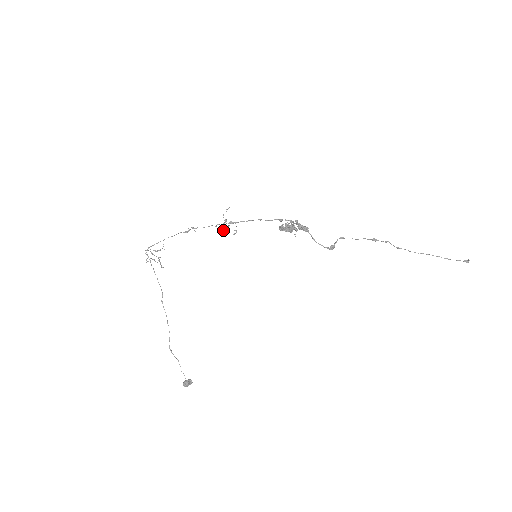
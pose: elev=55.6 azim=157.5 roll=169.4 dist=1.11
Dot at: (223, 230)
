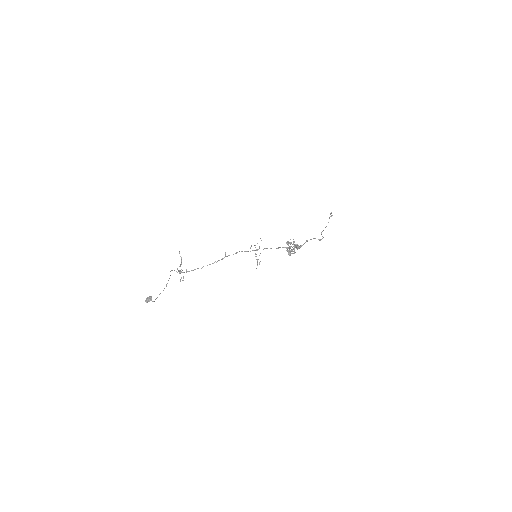
Dot at: occluded
